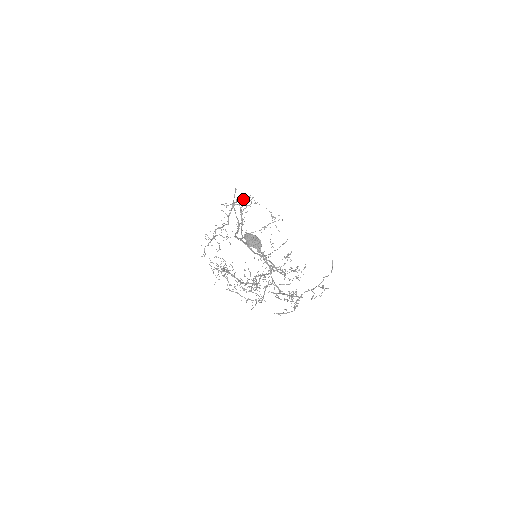
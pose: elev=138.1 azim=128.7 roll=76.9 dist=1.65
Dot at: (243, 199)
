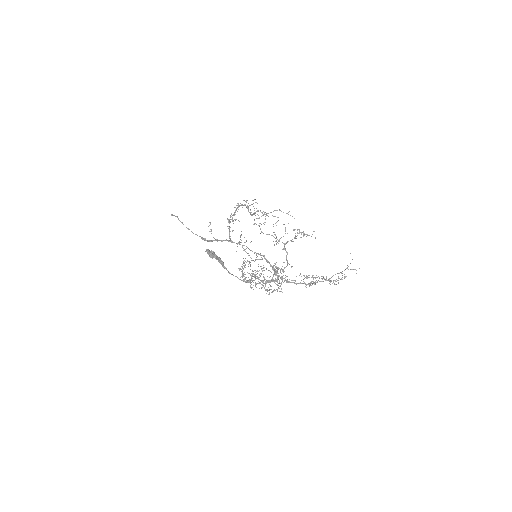
Dot at: occluded
